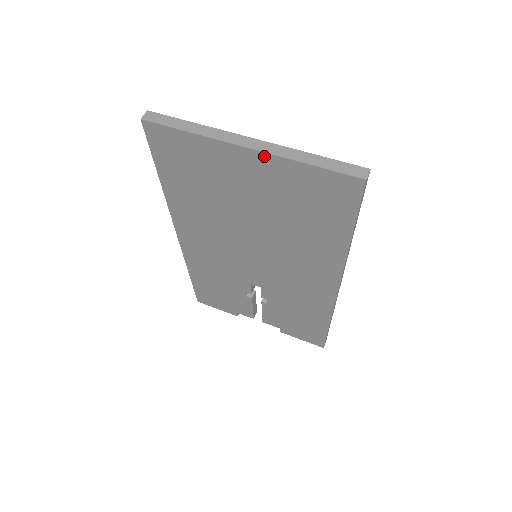
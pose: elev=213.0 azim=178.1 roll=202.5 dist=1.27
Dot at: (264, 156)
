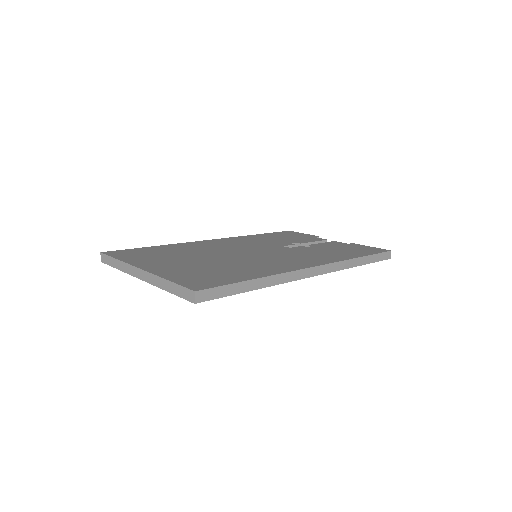
Dot at: occluded
